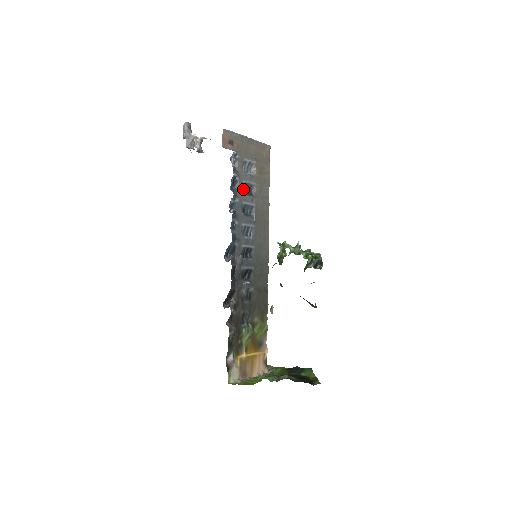
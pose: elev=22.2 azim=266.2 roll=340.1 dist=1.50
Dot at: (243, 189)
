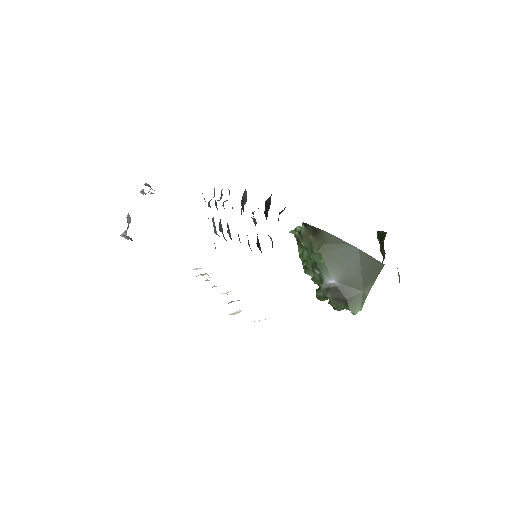
Dot at: occluded
